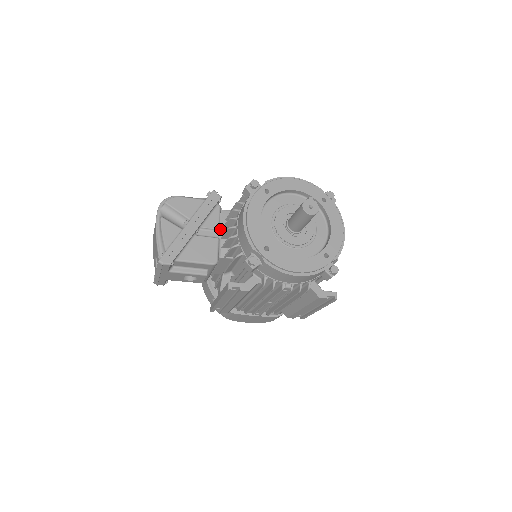
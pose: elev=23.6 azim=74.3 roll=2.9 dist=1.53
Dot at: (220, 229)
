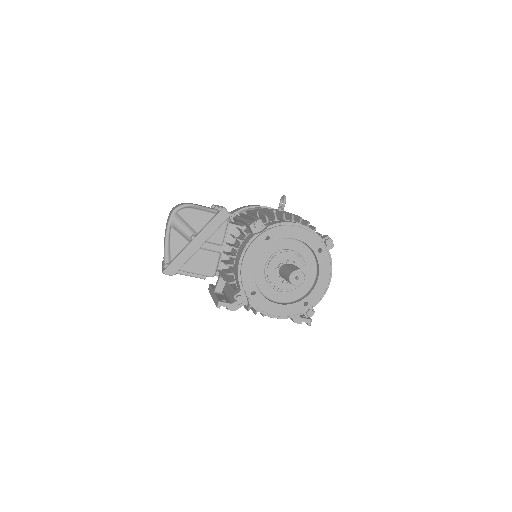
Dot at: (223, 244)
